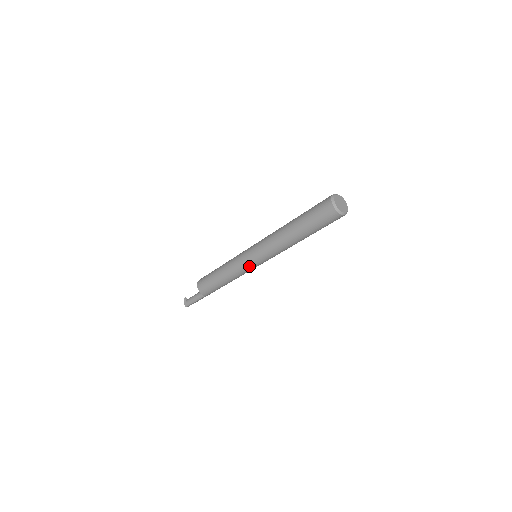
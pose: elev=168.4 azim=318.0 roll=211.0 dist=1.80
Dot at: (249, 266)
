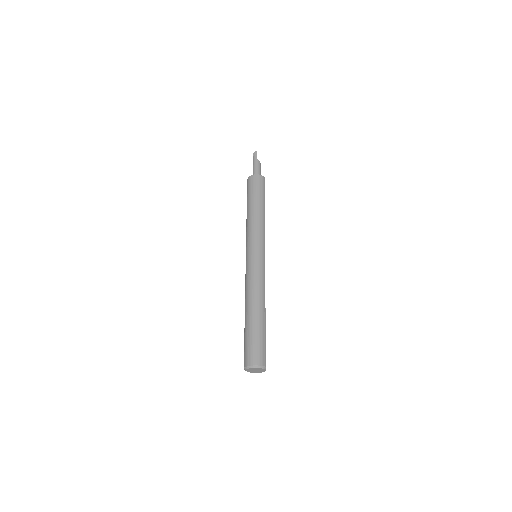
Dot at: occluded
